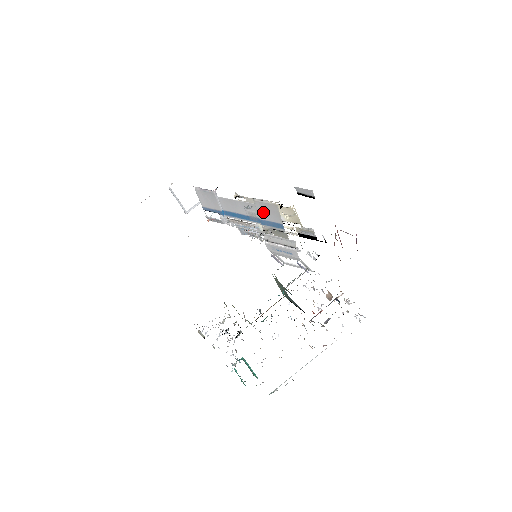
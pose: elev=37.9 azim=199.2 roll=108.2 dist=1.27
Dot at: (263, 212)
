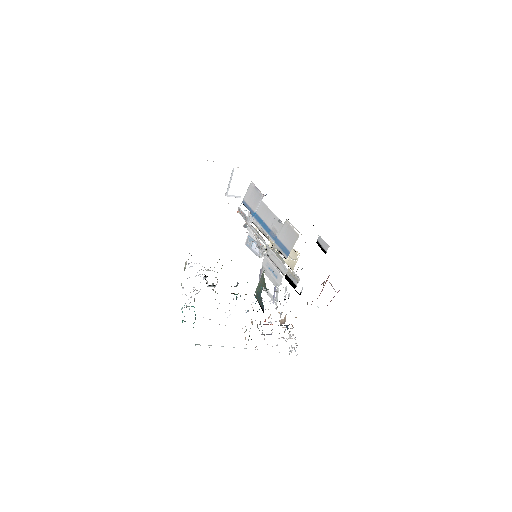
Dot at: (284, 234)
